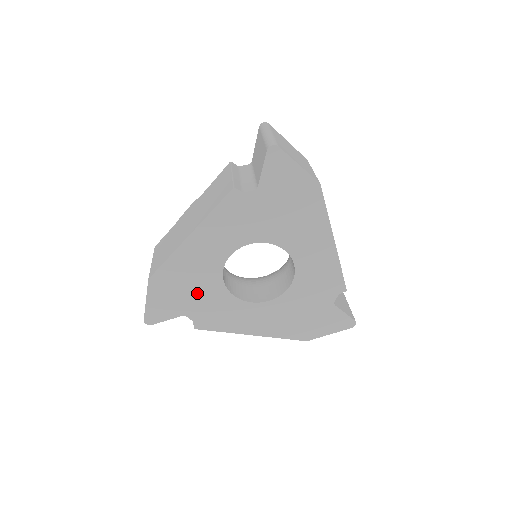
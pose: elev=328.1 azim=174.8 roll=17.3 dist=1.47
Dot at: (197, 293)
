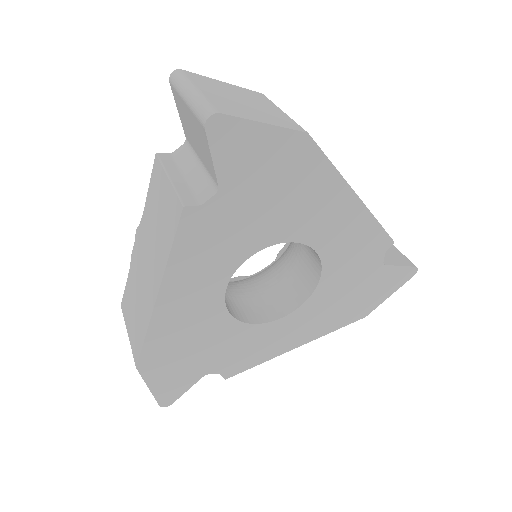
Dot at: (207, 347)
